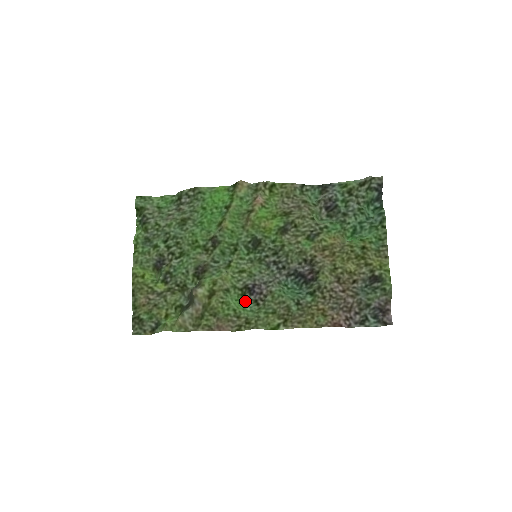
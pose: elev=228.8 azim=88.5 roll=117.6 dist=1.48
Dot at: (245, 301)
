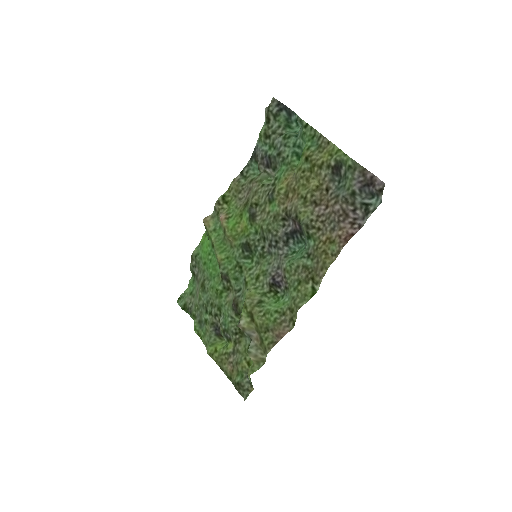
Dot at: (282, 296)
